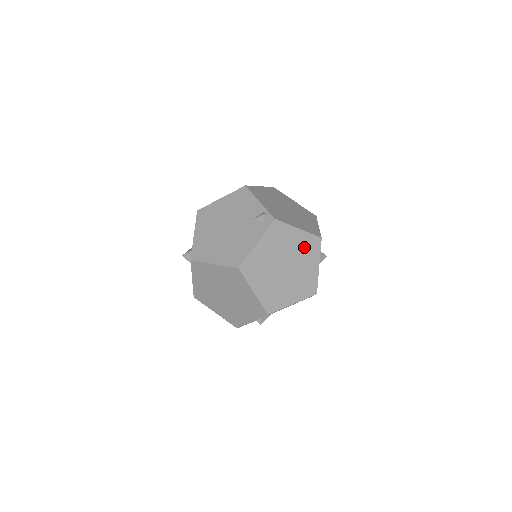
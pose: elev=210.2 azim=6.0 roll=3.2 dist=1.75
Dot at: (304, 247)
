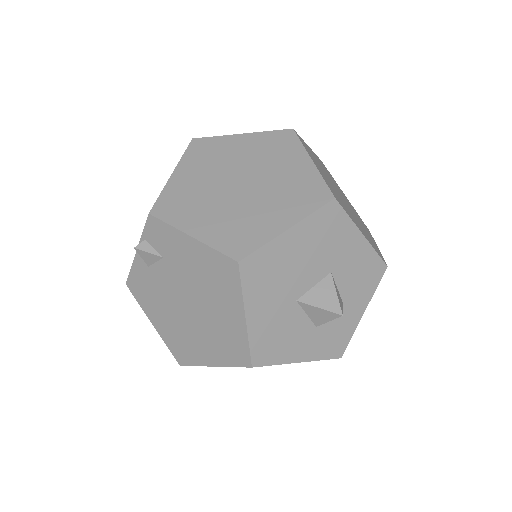
Dot at: (295, 186)
